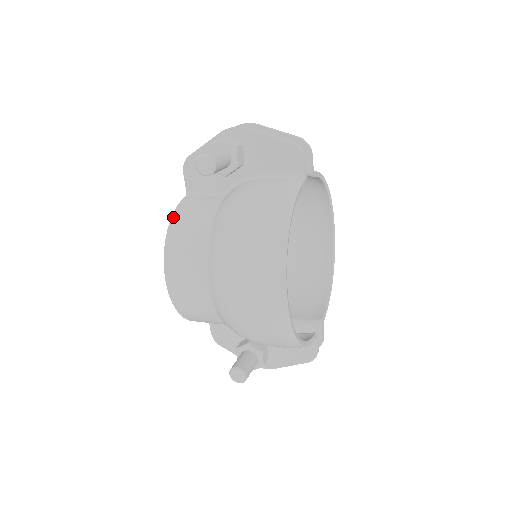
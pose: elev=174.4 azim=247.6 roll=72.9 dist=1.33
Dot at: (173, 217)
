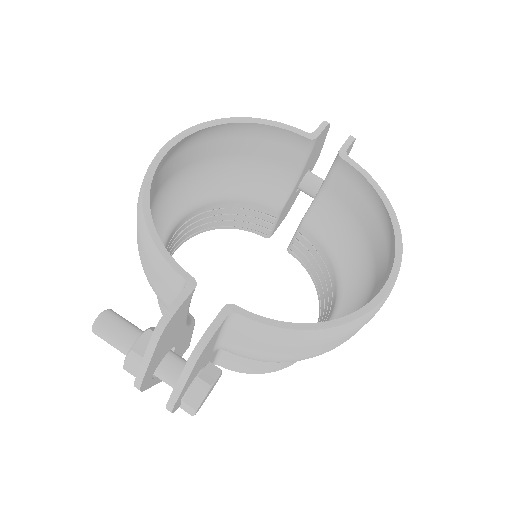
Dot at: occluded
